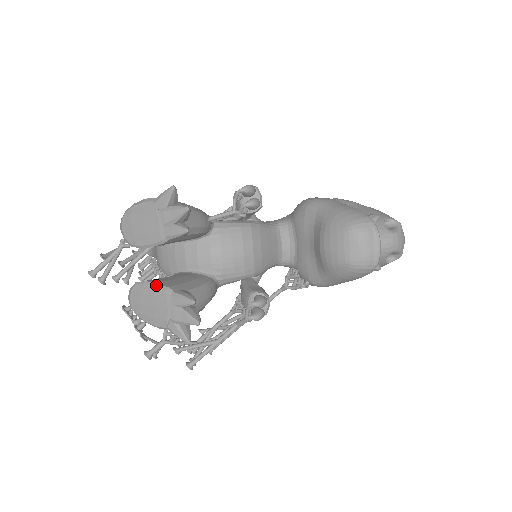
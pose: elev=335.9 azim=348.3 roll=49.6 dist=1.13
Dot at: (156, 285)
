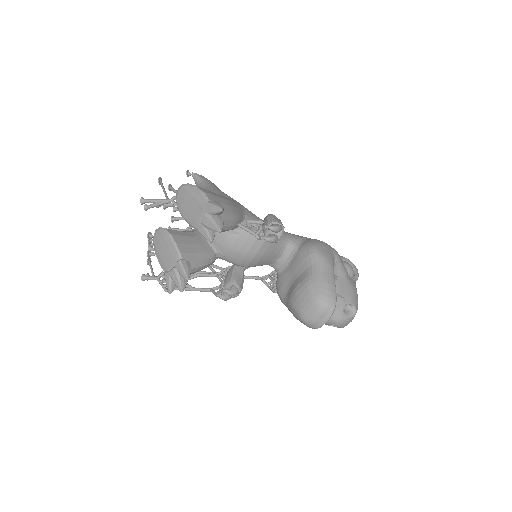
Dot at: (175, 245)
